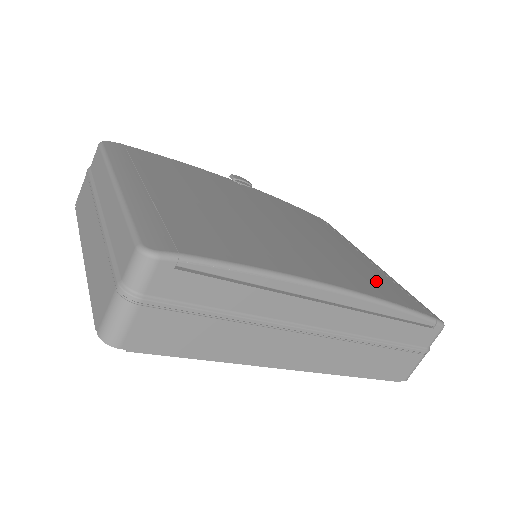
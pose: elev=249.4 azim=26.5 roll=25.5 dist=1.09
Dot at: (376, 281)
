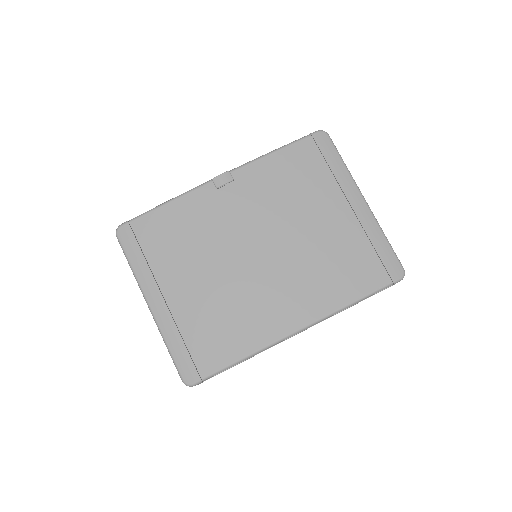
Dot at: (342, 271)
